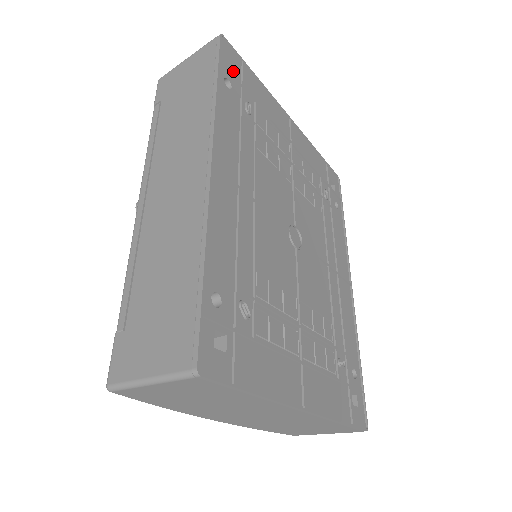
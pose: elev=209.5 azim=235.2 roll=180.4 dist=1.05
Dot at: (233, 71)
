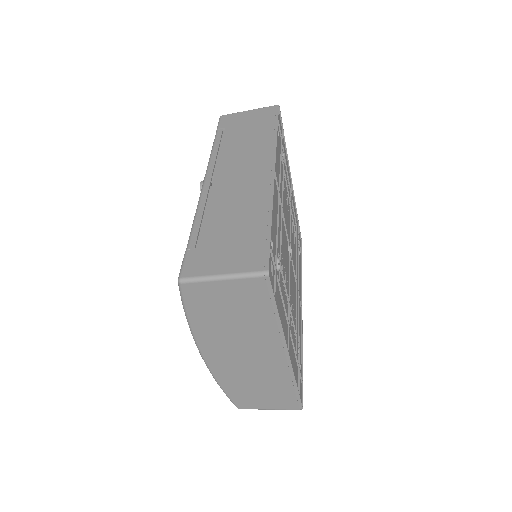
Dot at: occluded
